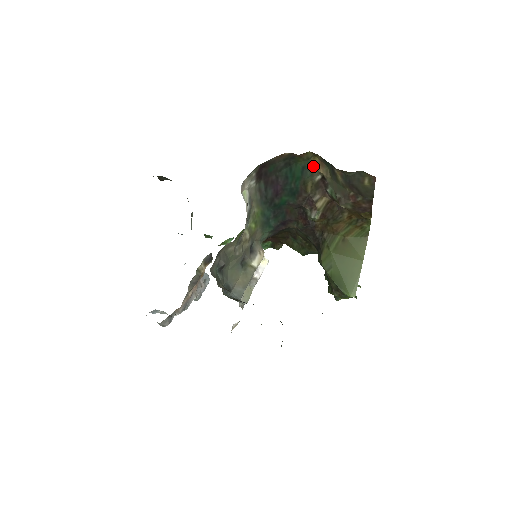
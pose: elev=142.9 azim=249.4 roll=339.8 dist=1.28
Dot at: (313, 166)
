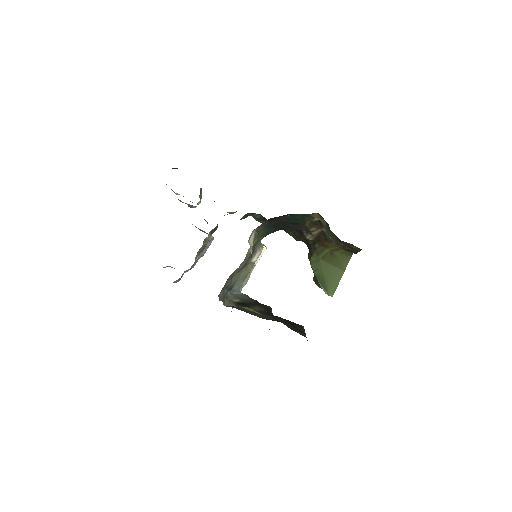
Dot at: (313, 216)
